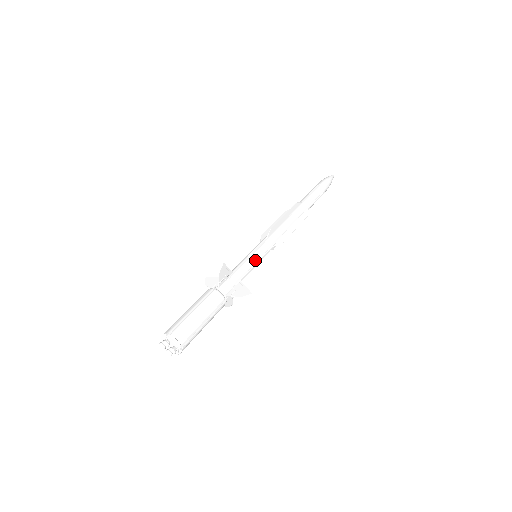
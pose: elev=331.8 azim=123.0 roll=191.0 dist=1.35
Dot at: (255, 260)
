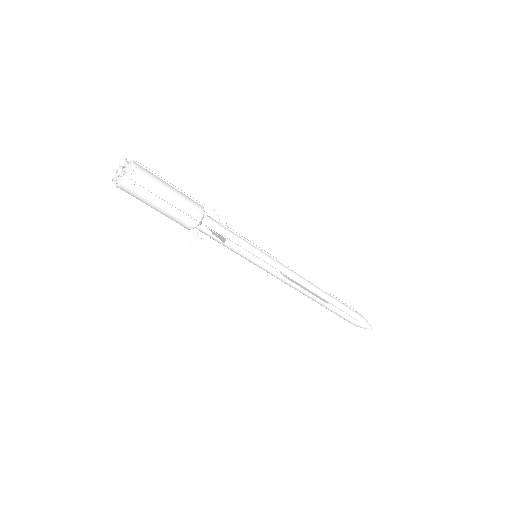
Dot at: (253, 251)
